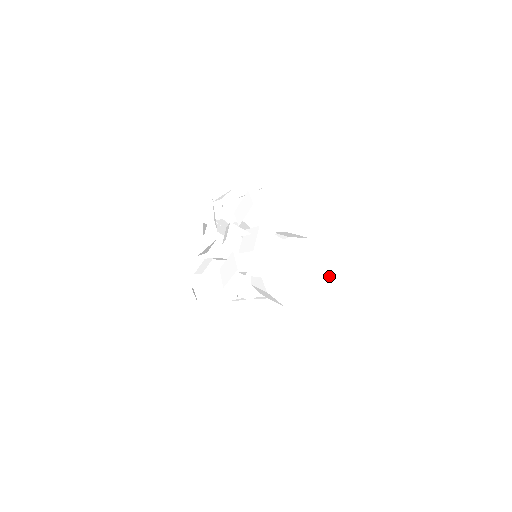
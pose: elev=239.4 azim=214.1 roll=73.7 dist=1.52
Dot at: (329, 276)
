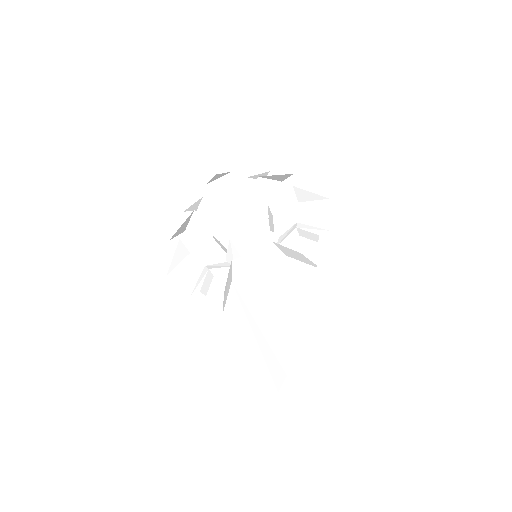
Dot at: (310, 304)
